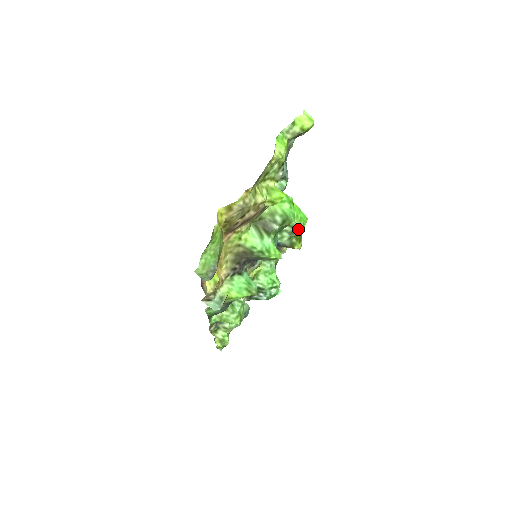
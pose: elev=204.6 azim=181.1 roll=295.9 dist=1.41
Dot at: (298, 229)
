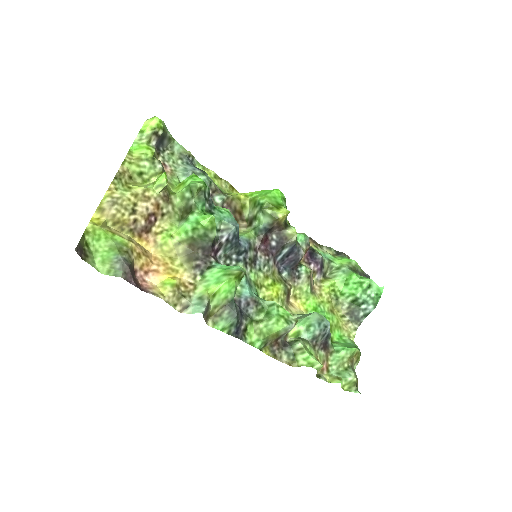
Dot at: (263, 200)
